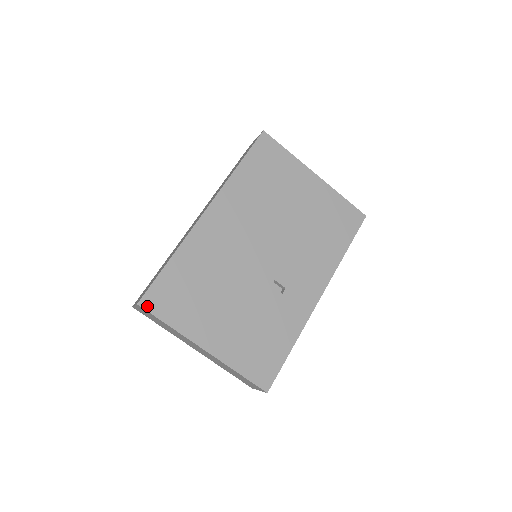
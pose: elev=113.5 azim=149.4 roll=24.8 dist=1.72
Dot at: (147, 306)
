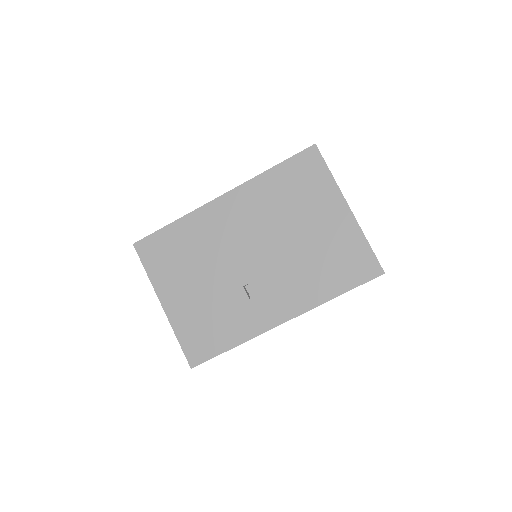
Dot at: (139, 249)
